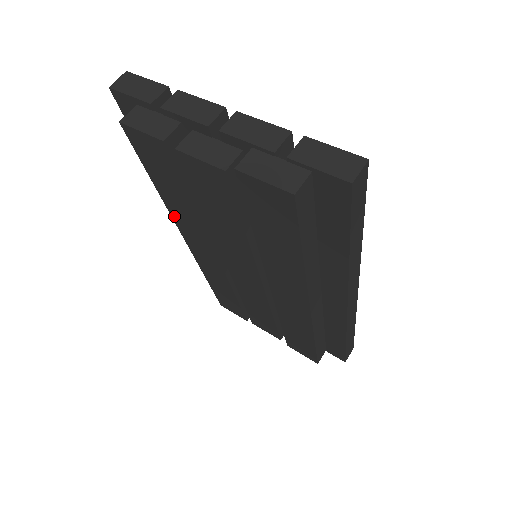
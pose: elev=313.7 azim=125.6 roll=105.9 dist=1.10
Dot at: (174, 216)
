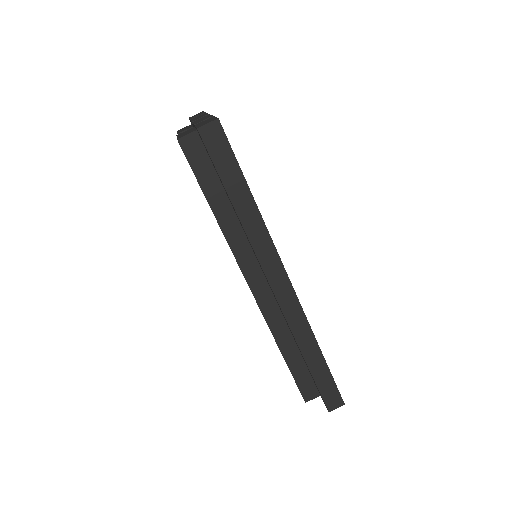
Dot at: occluded
